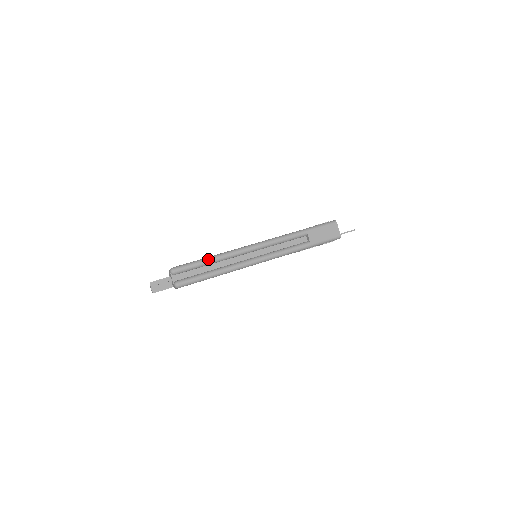
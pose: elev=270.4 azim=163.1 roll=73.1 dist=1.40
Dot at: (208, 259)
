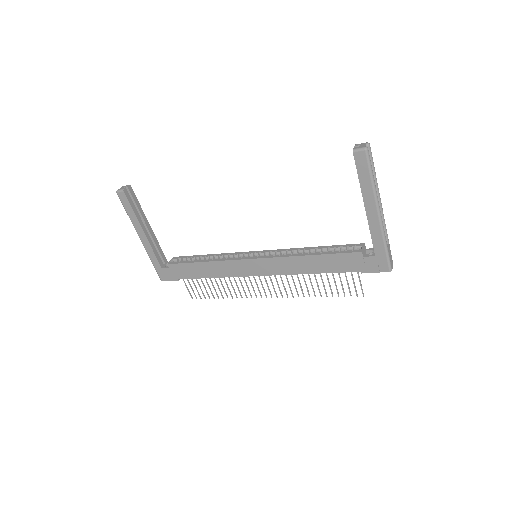
Dot at: occluded
